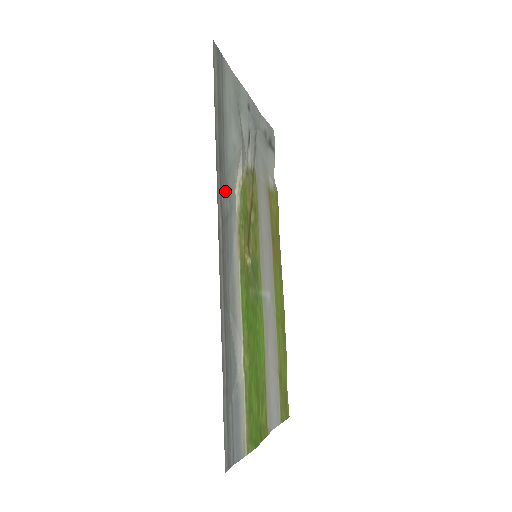
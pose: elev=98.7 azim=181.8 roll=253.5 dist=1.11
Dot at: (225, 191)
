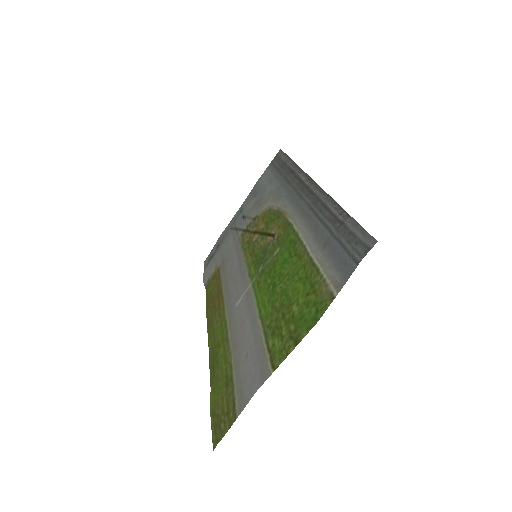
Dot at: (290, 183)
